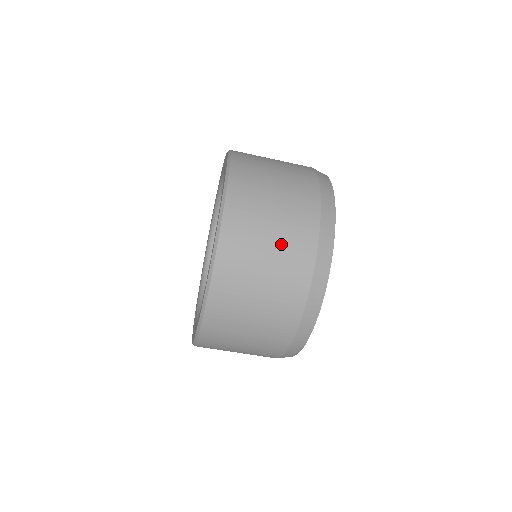
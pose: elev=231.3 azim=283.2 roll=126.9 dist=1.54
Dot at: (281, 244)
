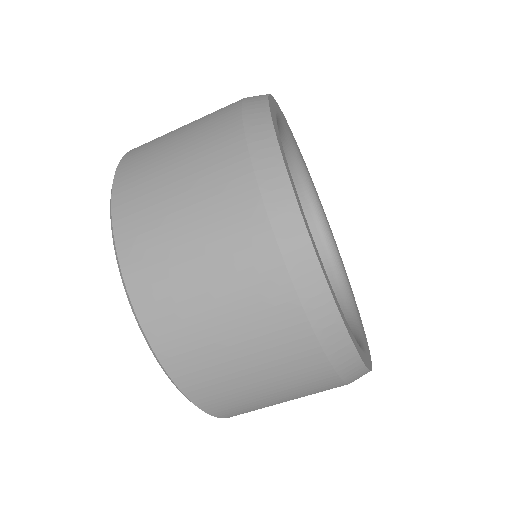
Dot at: (195, 181)
